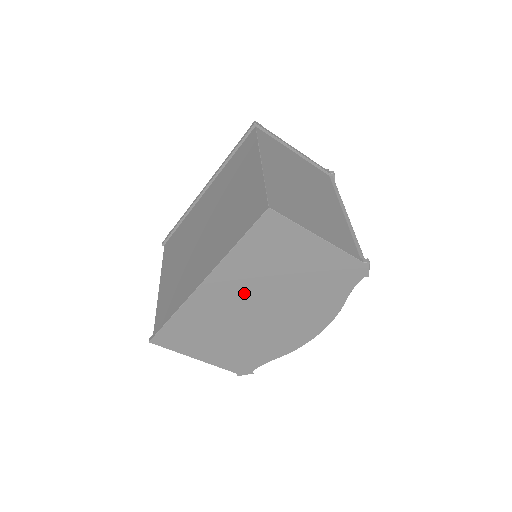
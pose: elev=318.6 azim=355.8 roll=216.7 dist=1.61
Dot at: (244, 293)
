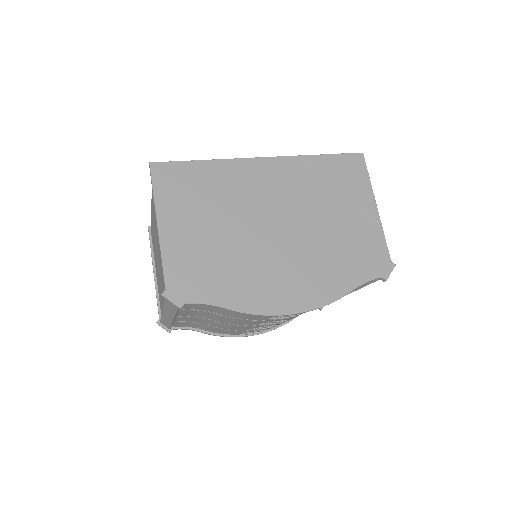
Dot at: (283, 198)
